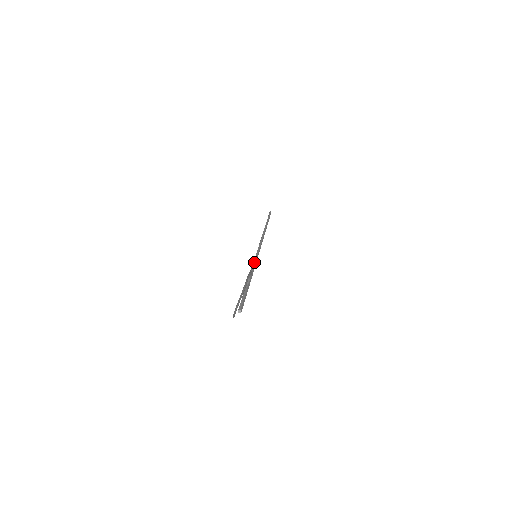
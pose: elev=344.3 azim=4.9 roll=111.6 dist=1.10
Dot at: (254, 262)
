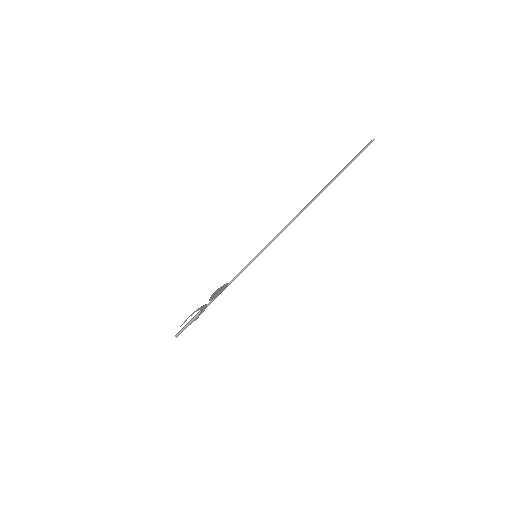
Dot at: (242, 270)
